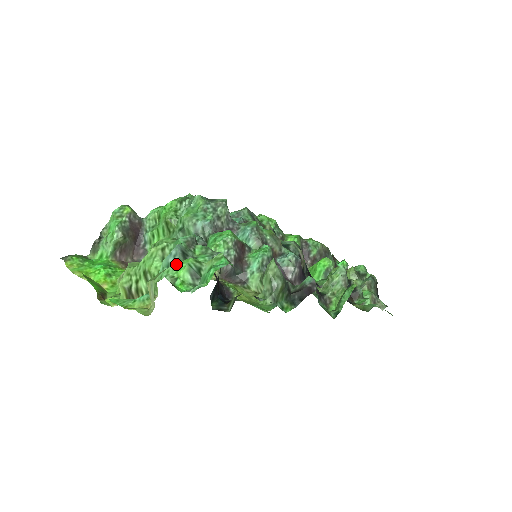
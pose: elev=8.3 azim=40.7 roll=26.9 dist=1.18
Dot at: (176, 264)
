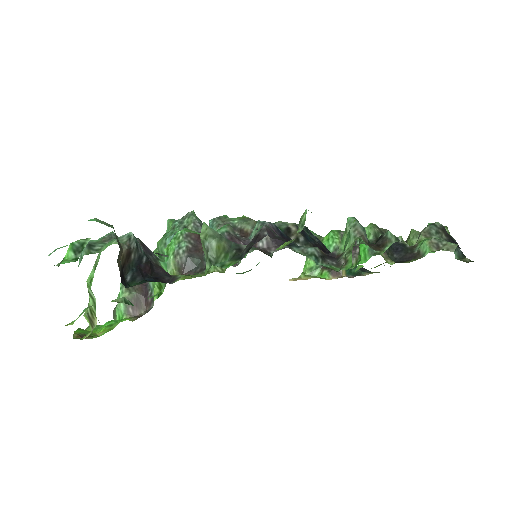
Dot at: occluded
